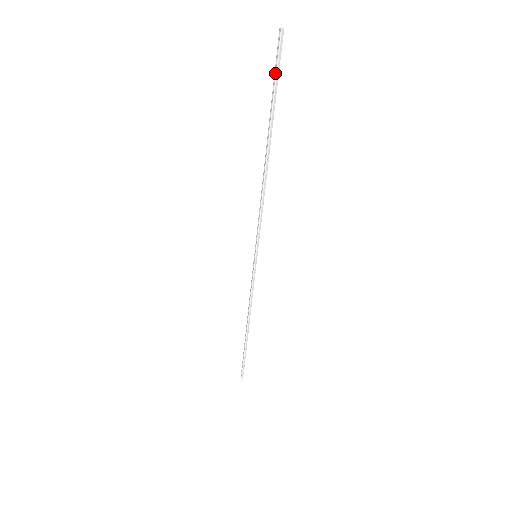
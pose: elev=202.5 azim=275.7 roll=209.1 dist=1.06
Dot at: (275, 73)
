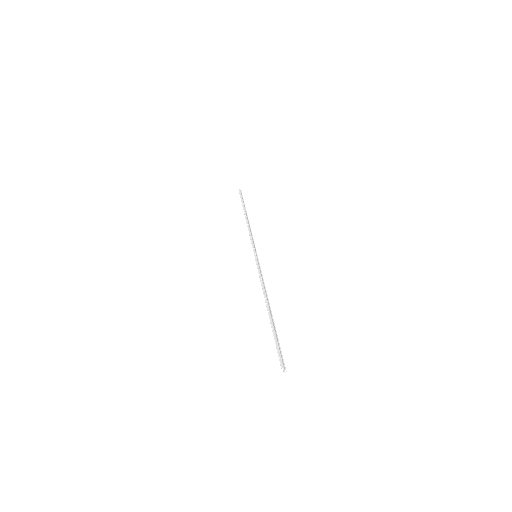
Dot at: occluded
